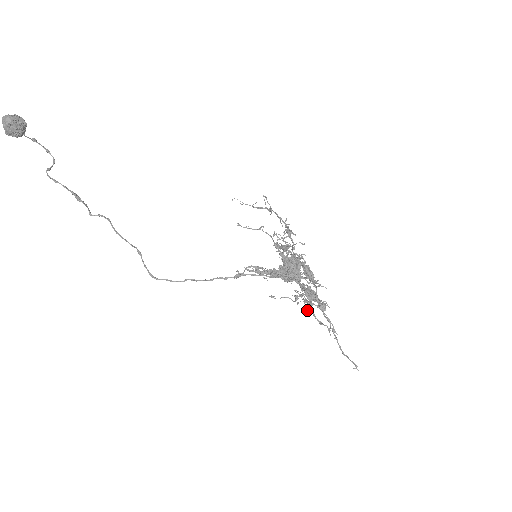
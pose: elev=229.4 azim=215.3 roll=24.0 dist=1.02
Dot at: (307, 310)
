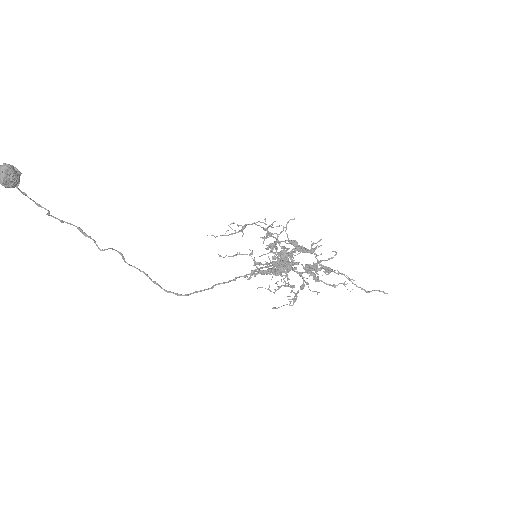
Dot at: (313, 291)
